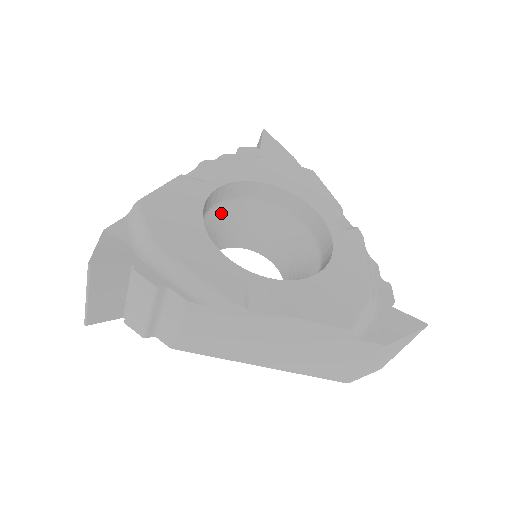
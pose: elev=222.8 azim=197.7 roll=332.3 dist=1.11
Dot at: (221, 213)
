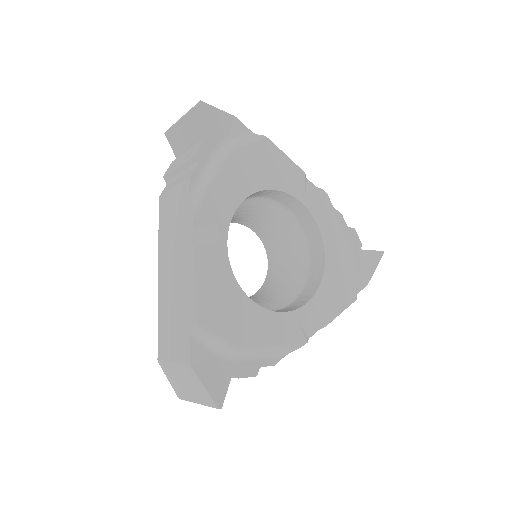
Dot at: occluded
